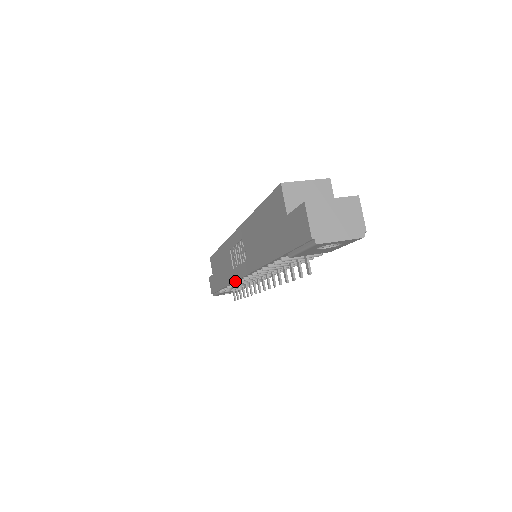
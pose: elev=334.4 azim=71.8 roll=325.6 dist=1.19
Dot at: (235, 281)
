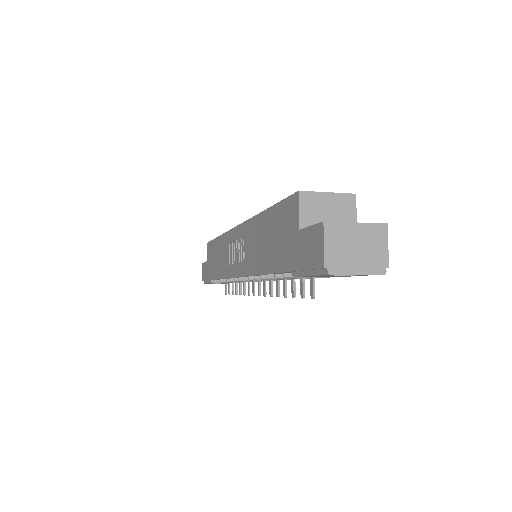
Dot at: (229, 278)
